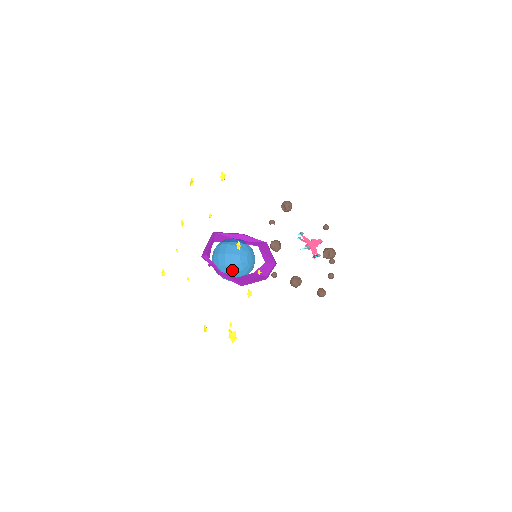
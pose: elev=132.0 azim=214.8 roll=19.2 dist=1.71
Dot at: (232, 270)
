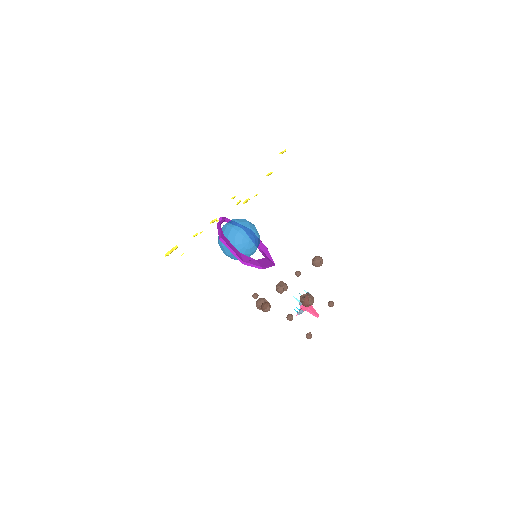
Dot at: (228, 232)
